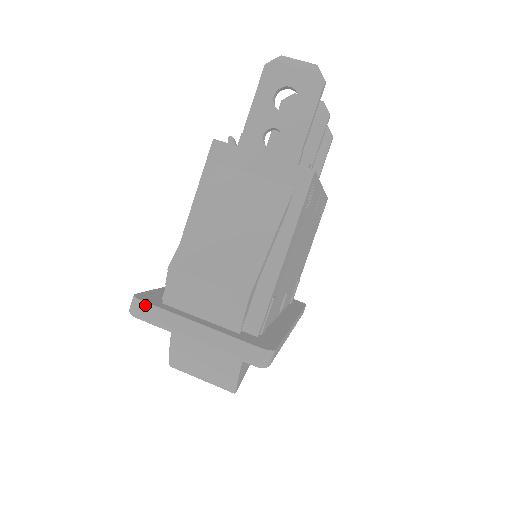
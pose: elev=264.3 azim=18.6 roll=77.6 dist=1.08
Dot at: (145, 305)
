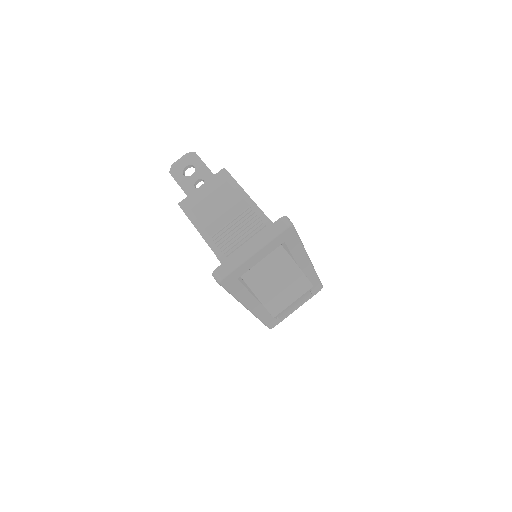
Dot at: (220, 267)
